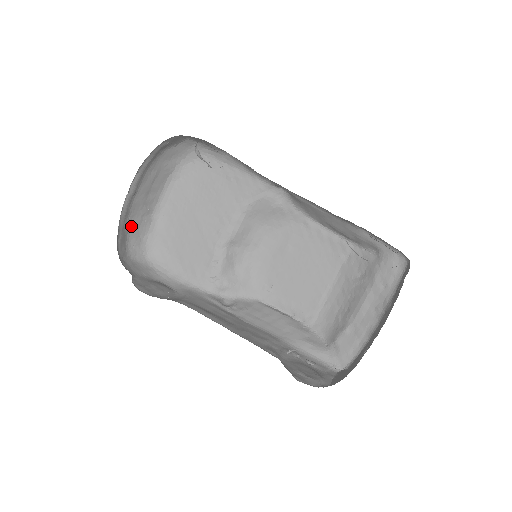
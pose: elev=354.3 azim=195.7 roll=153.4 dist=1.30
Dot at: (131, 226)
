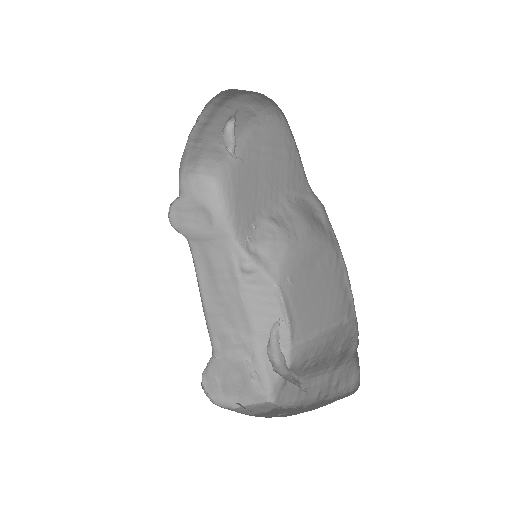
Dot at: (206, 148)
